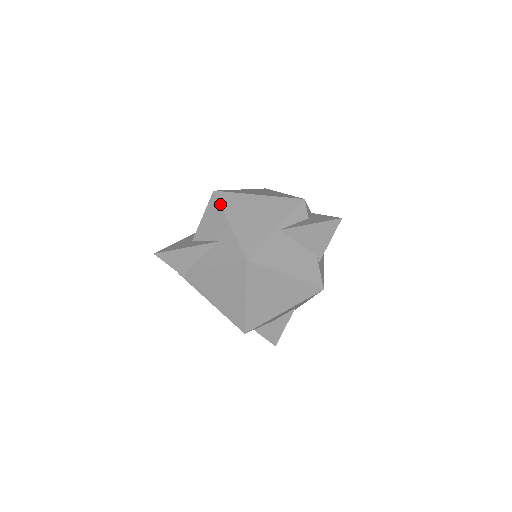
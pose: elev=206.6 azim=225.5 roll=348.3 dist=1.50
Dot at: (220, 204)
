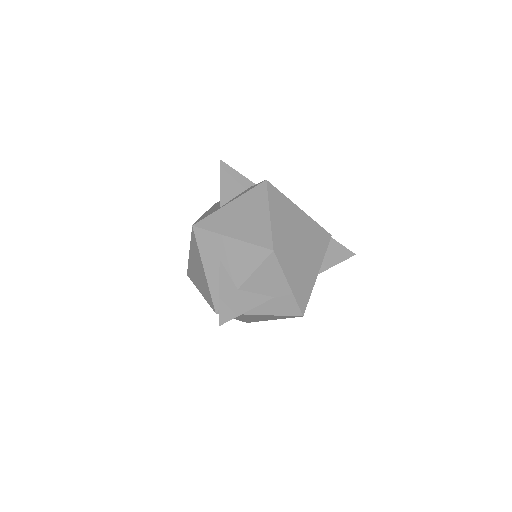
Dot at: (281, 266)
